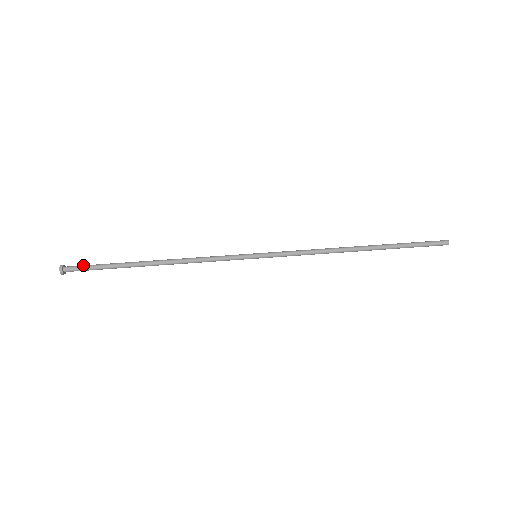
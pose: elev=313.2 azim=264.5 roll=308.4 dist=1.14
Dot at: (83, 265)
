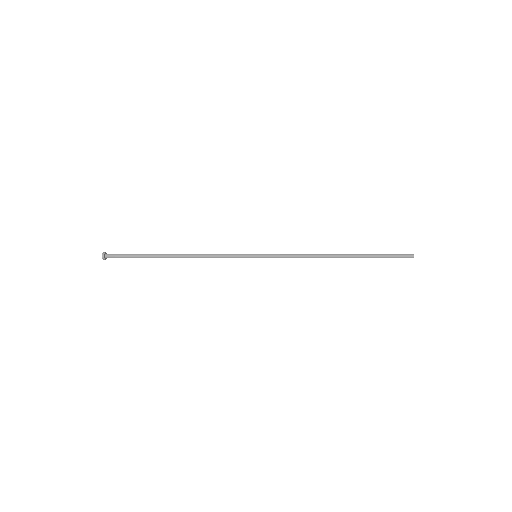
Dot at: occluded
